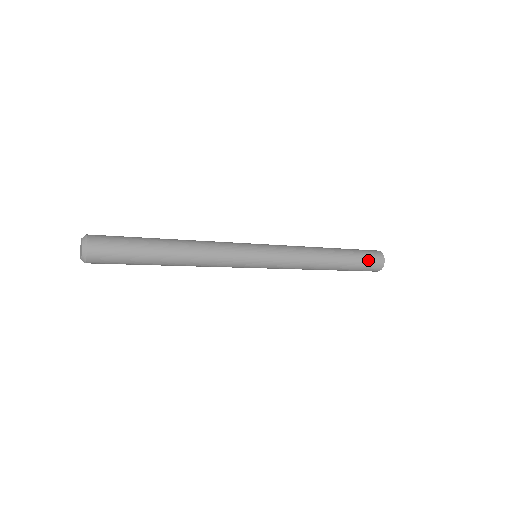
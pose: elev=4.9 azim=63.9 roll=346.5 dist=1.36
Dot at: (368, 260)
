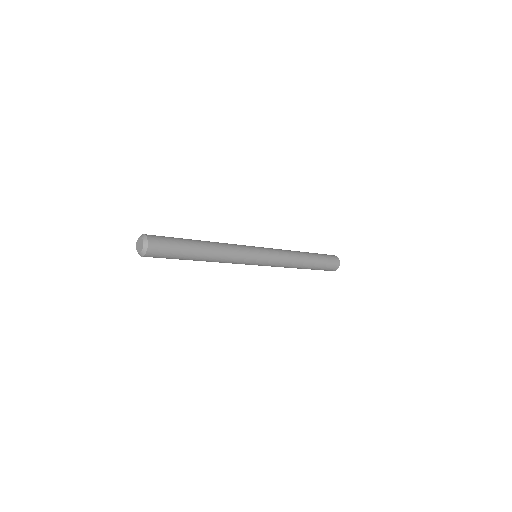
Dot at: (327, 255)
